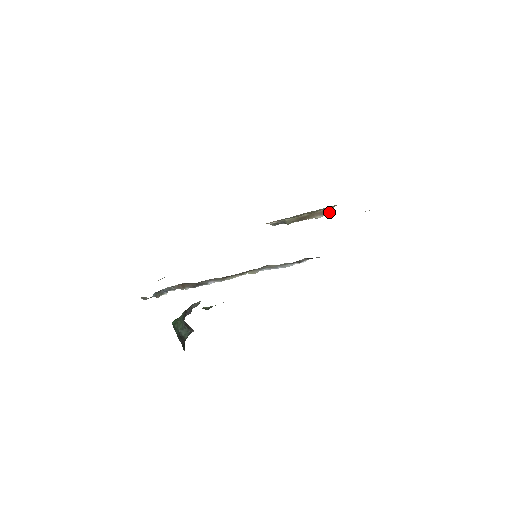
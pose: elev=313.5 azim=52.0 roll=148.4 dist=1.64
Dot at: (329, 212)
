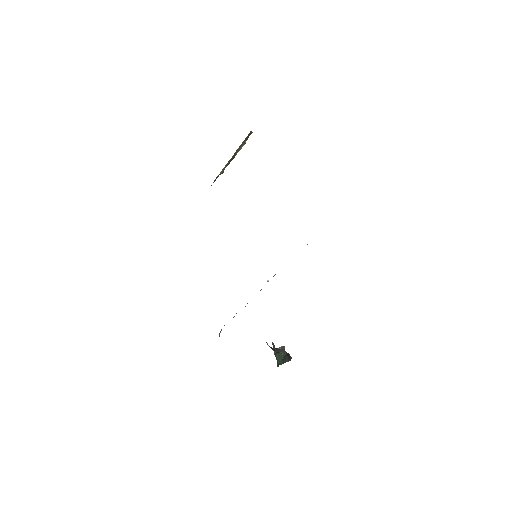
Dot at: occluded
